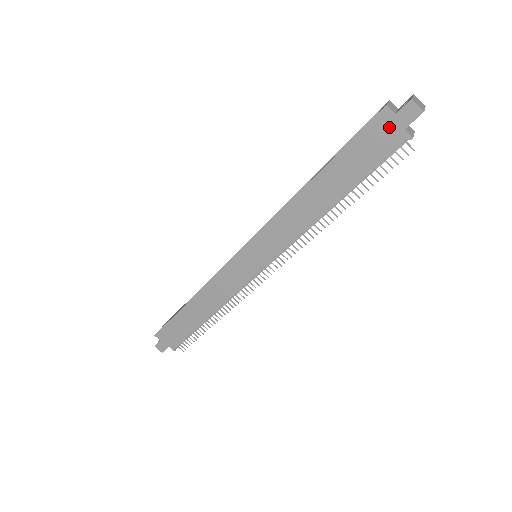
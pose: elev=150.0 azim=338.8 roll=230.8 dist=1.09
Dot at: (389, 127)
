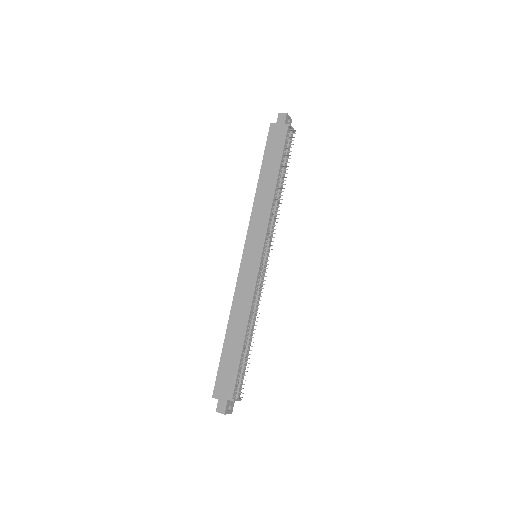
Dot at: (277, 129)
